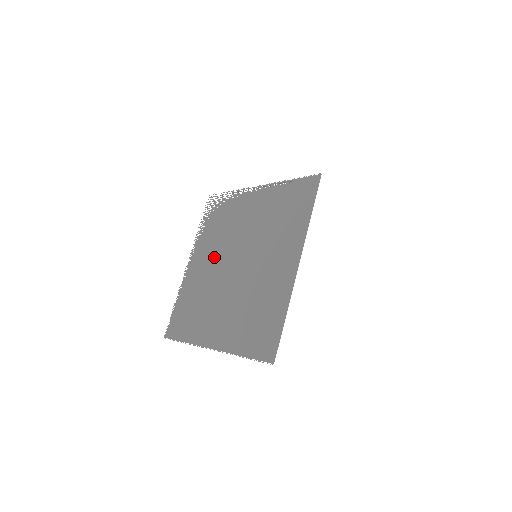
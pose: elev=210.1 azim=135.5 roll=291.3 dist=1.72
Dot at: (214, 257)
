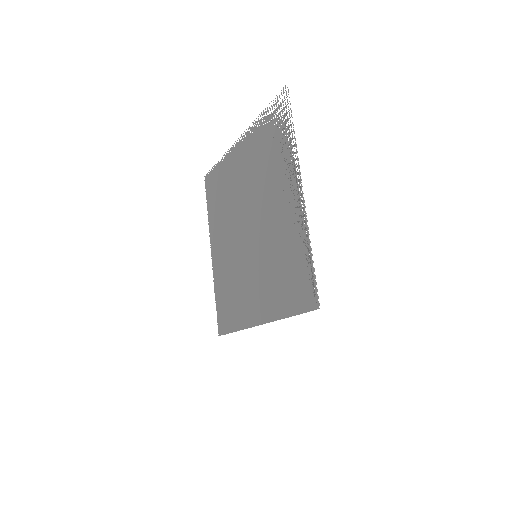
Dot at: (247, 184)
